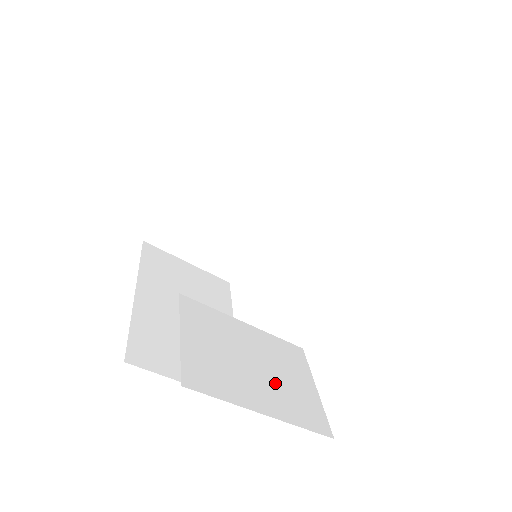
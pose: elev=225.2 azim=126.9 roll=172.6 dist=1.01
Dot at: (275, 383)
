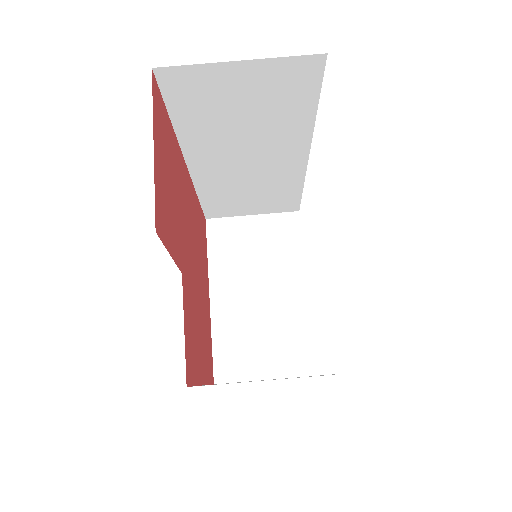
Dot at: occluded
